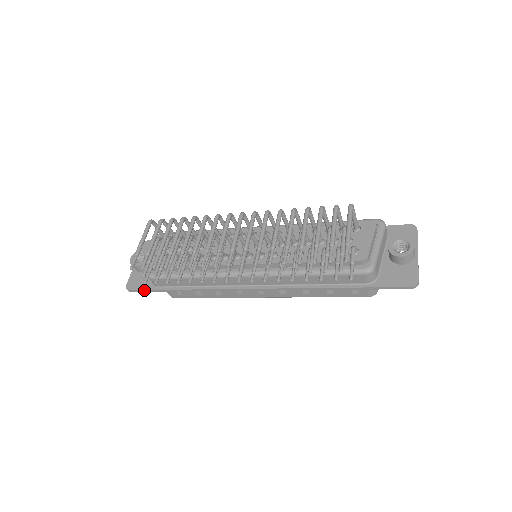
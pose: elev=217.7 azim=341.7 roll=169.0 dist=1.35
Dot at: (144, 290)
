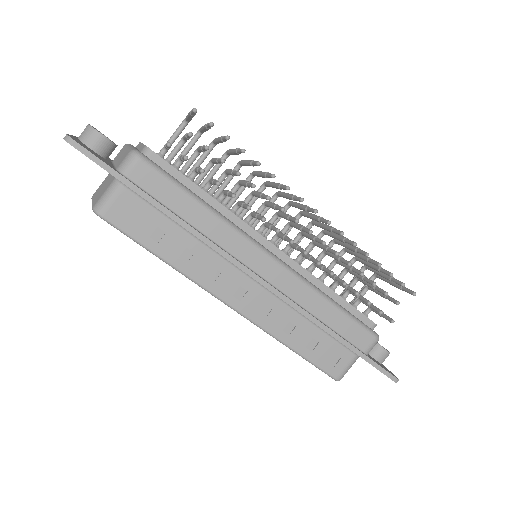
Dot at: (102, 161)
